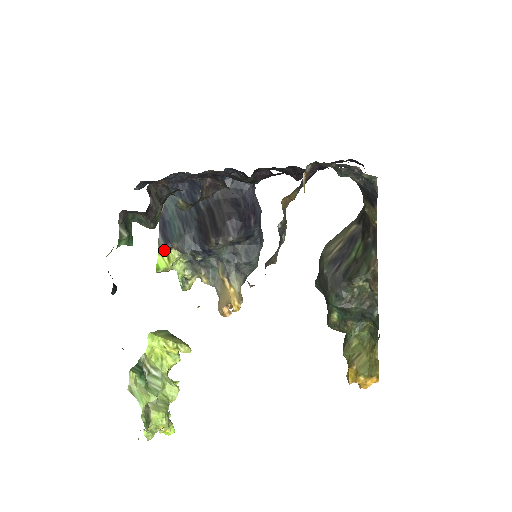
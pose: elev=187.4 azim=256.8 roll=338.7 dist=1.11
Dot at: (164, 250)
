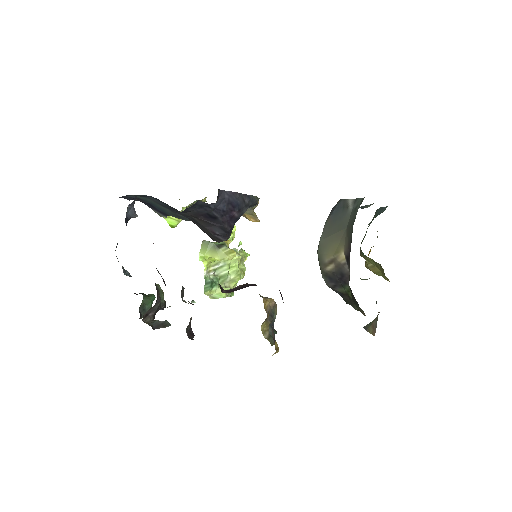
Dot at: (167, 216)
